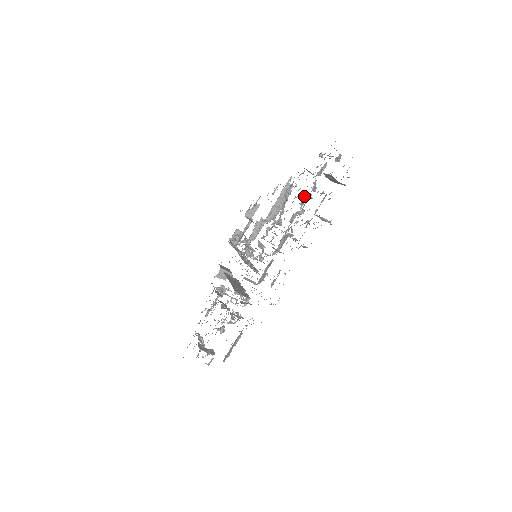
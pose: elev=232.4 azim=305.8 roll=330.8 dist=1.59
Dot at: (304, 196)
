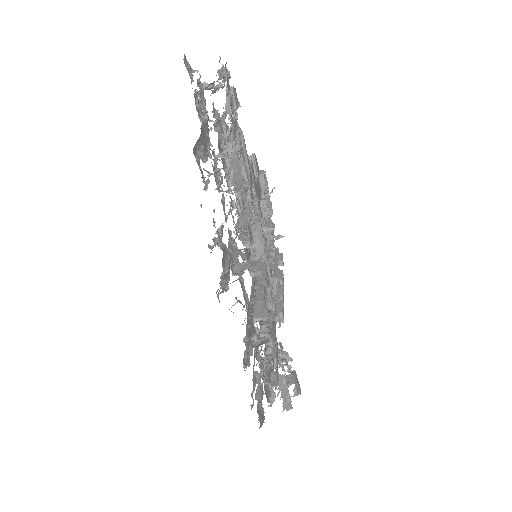
Dot at: occluded
